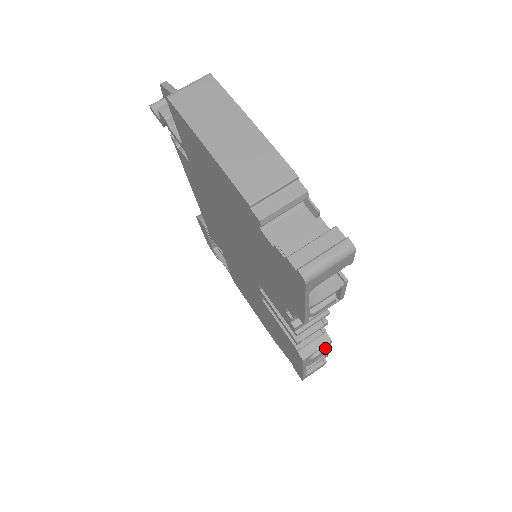
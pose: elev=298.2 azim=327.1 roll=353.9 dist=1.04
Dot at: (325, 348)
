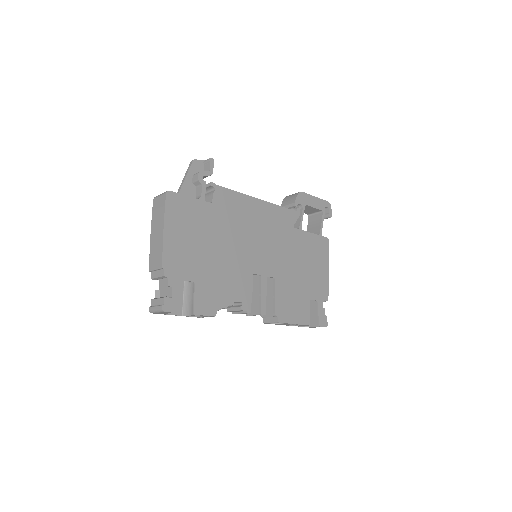
Dot at: (284, 323)
